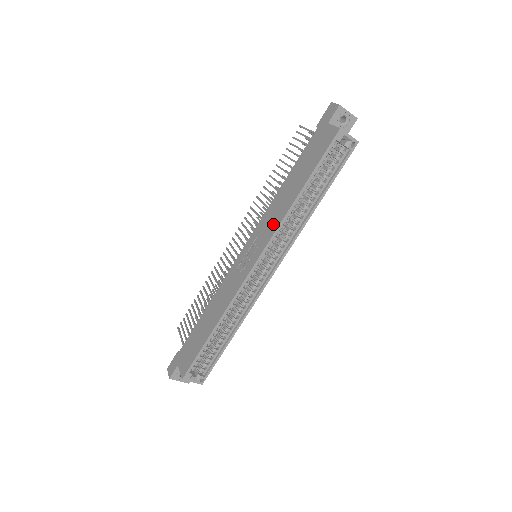
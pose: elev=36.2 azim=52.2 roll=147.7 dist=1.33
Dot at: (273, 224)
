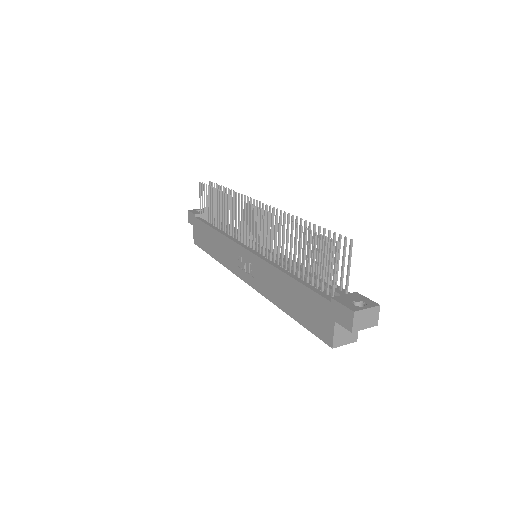
Dot at: (264, 287)
